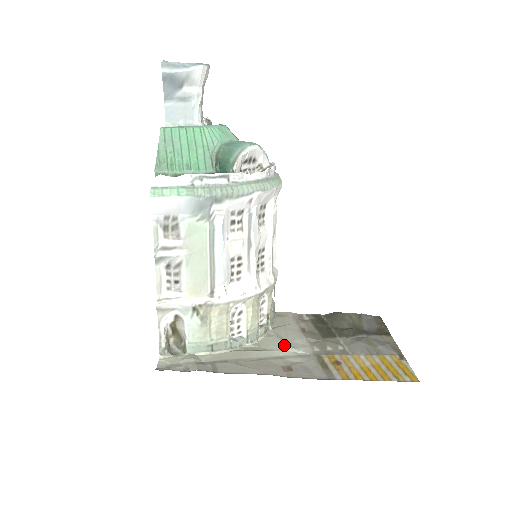
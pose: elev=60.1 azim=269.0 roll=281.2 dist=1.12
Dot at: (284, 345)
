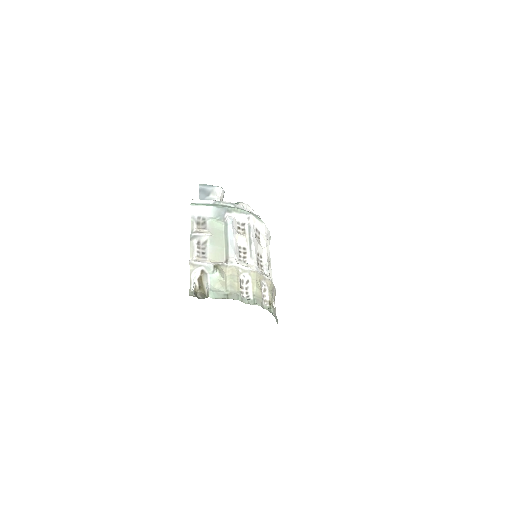
Dot at: occluded
